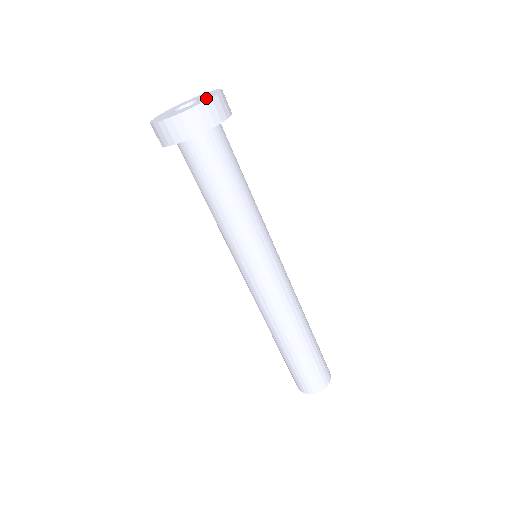
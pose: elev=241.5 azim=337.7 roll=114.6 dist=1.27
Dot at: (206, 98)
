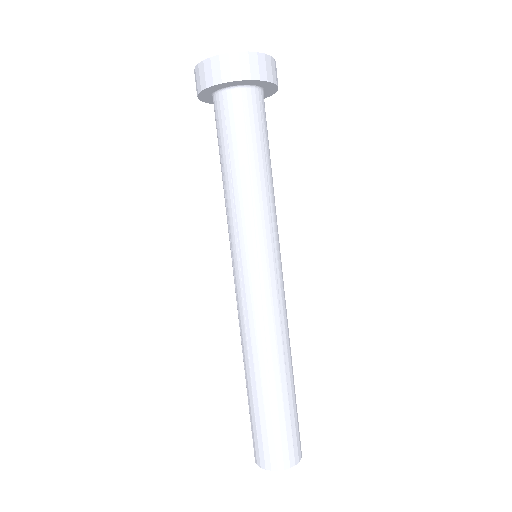
Dot at: occluded
